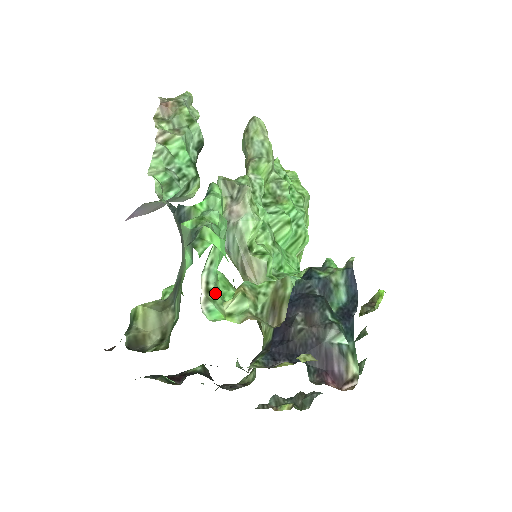
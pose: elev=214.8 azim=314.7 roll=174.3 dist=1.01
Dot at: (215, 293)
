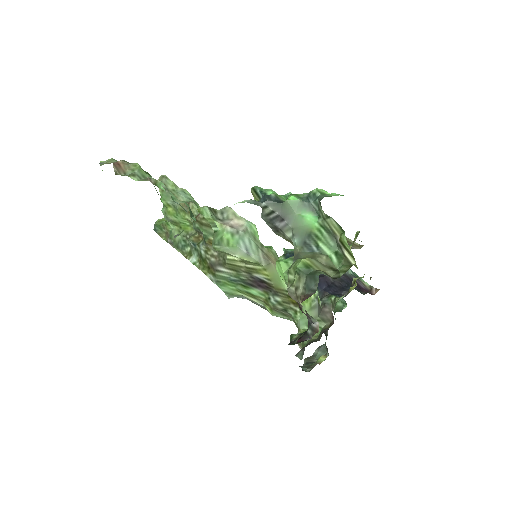
Dot at: occluded
